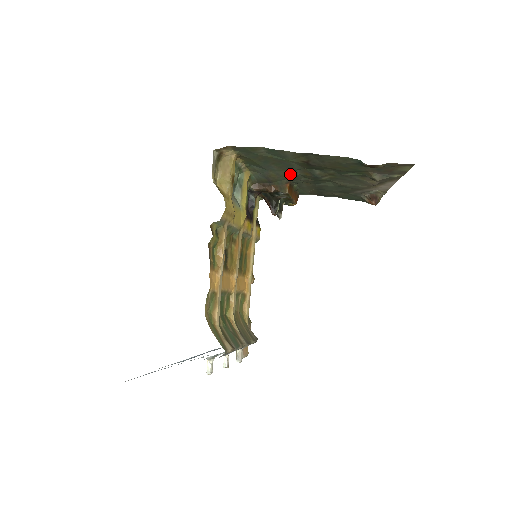
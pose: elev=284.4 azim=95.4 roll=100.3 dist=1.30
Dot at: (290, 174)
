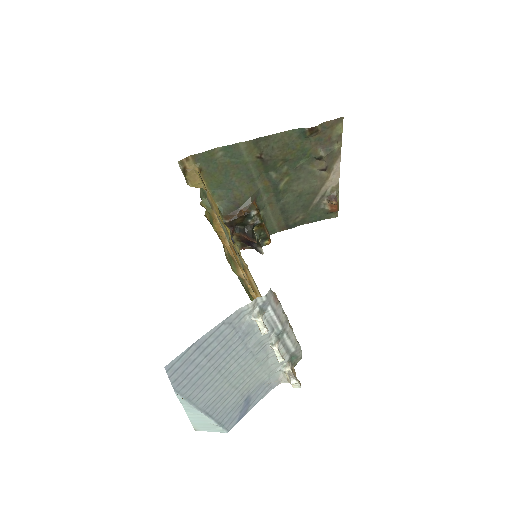
Dot at: (252, 188)
